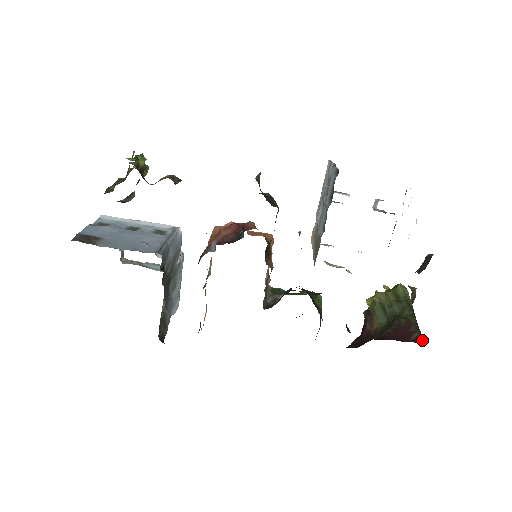
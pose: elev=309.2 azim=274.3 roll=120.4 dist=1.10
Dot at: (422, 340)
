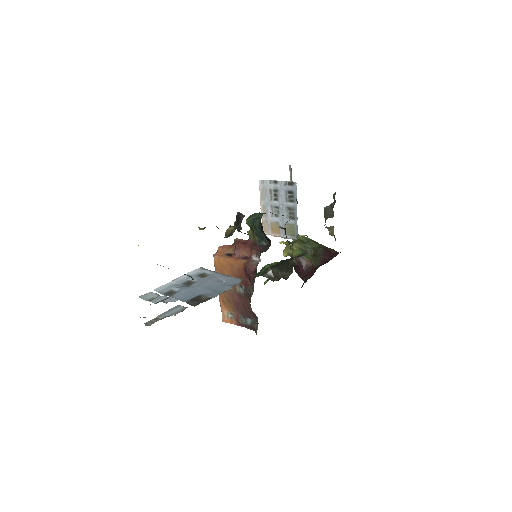
Dot at: occluded
